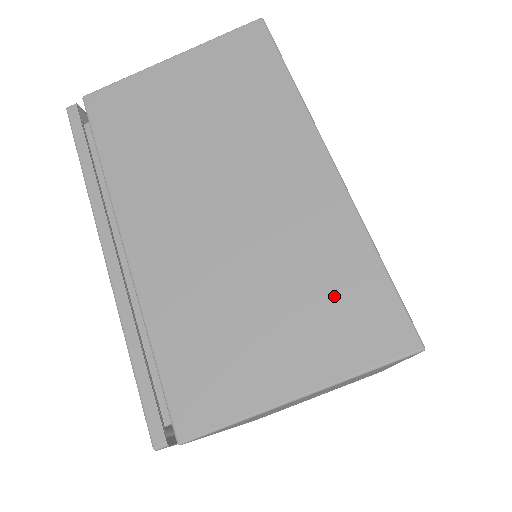
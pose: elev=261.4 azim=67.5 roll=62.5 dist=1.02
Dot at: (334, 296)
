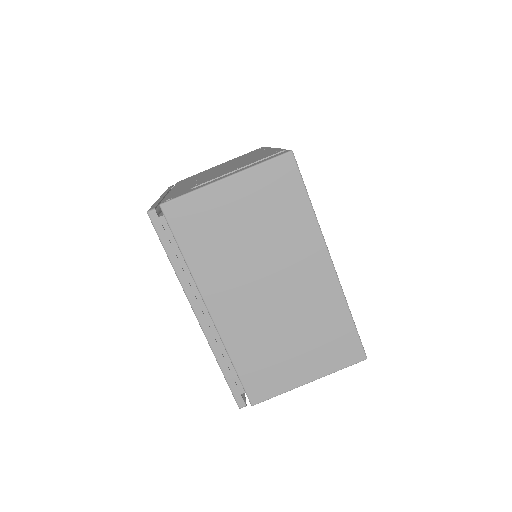
Dot at: (329, 338)
